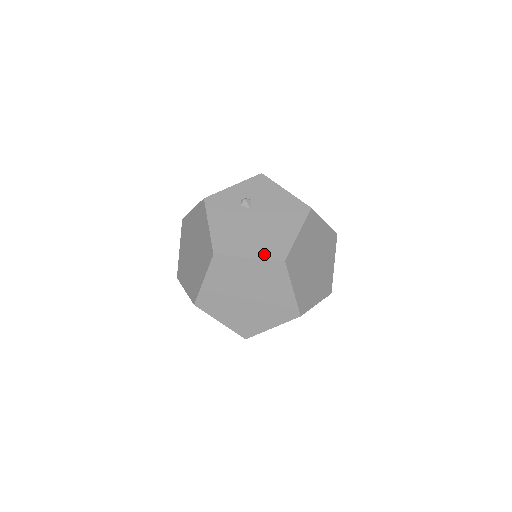
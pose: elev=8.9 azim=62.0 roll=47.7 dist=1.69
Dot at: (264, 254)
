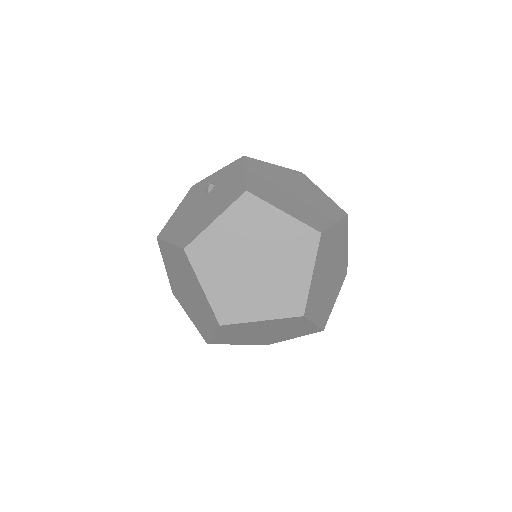
Dot at: (179, 240)
